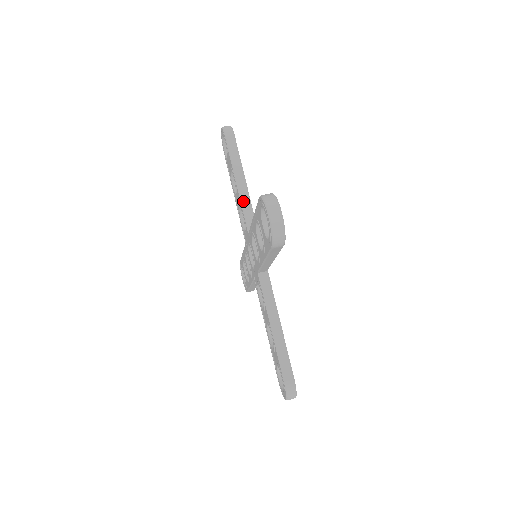
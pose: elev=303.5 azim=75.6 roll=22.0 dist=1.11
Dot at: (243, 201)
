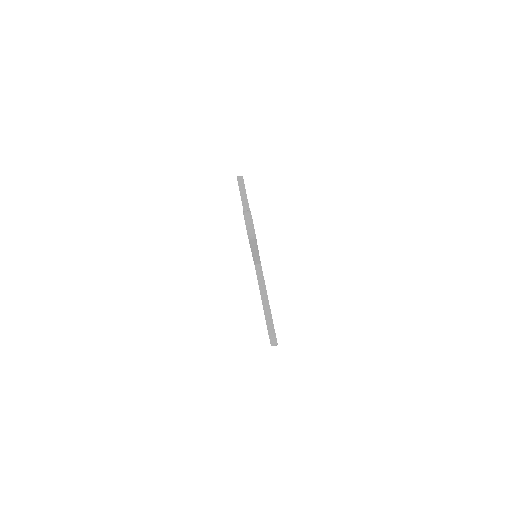
Dot at: occluded
